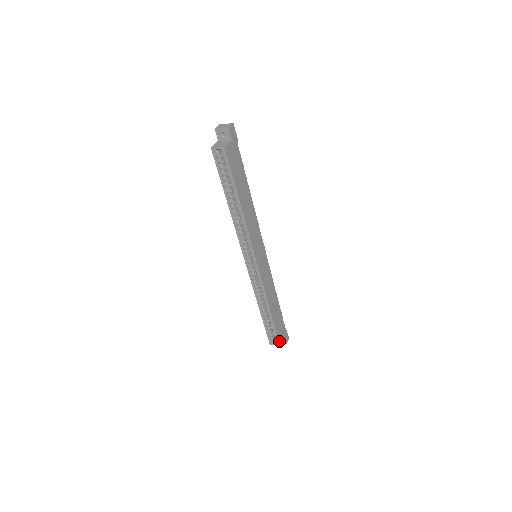
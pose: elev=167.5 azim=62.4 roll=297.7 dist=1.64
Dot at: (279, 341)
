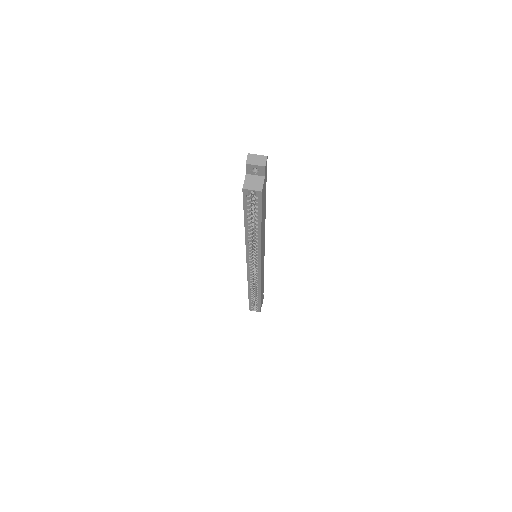
Dot at: (260, 309)
